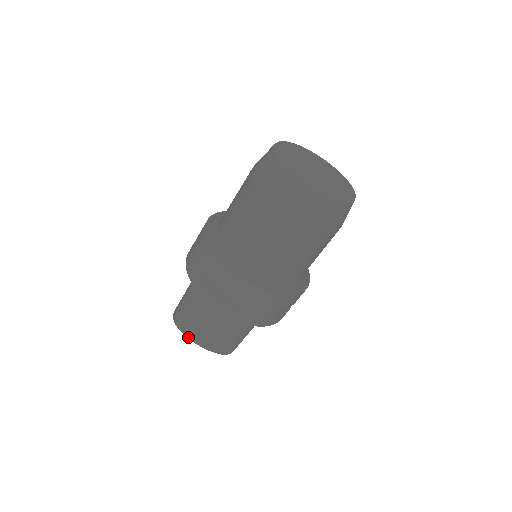
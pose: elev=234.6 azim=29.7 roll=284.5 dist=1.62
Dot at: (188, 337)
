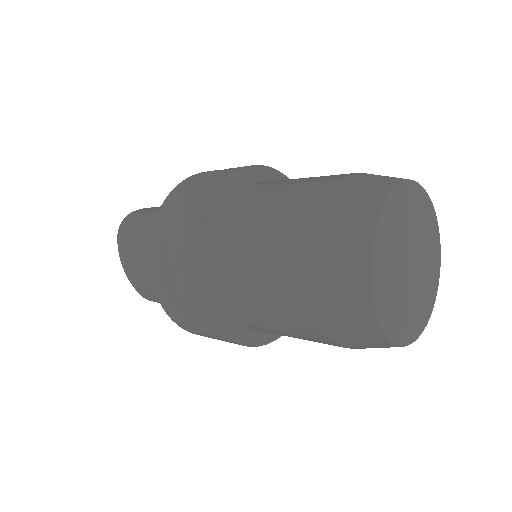
Dot at: (121, 258)
